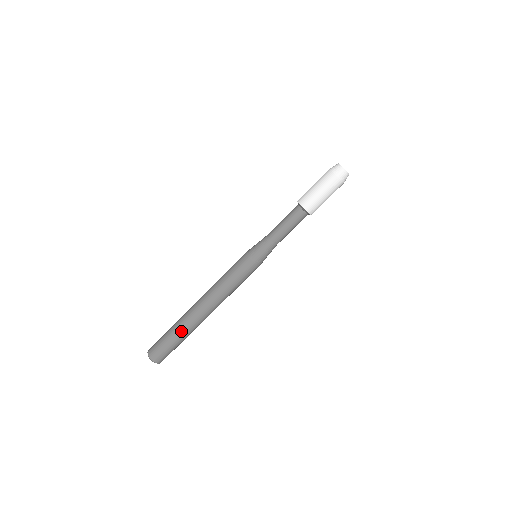
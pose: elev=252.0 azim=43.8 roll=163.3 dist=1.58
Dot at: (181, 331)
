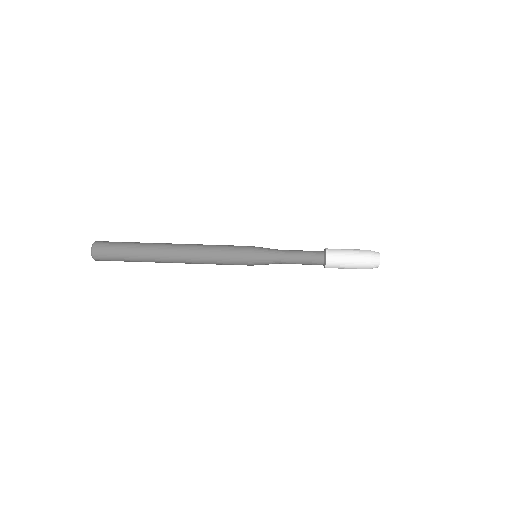
Dot at: (141, 252)
